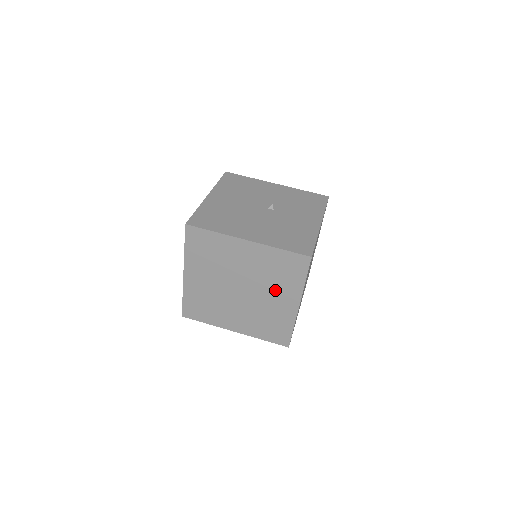
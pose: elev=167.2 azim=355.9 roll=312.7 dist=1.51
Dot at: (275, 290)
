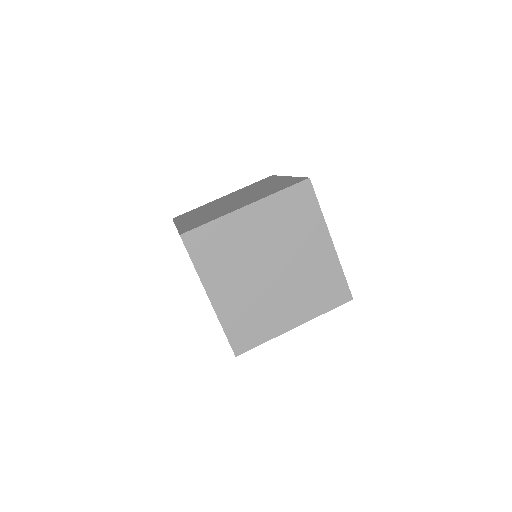
Dot at: (297, 297)
